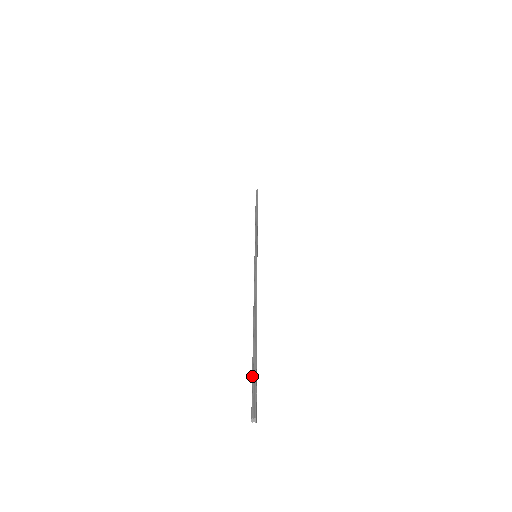
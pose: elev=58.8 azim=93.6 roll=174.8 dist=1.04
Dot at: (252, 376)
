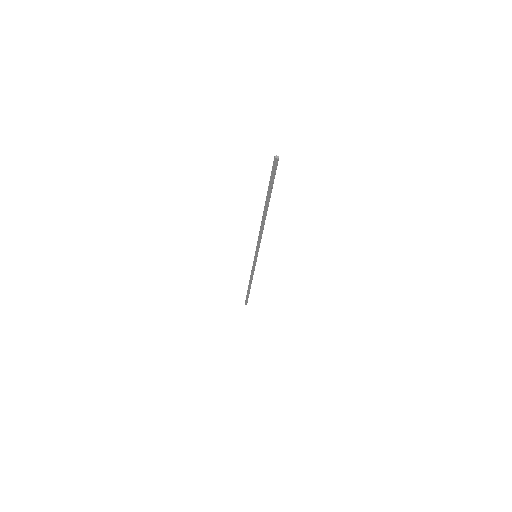
Dot at: (270, 180)
